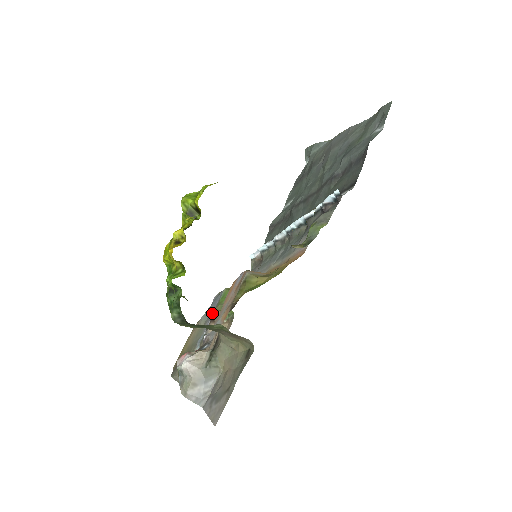
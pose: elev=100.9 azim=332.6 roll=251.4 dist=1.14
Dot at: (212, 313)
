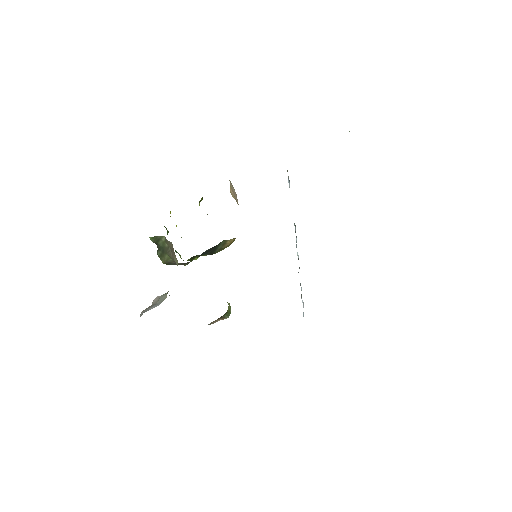
Dot at: occluded
